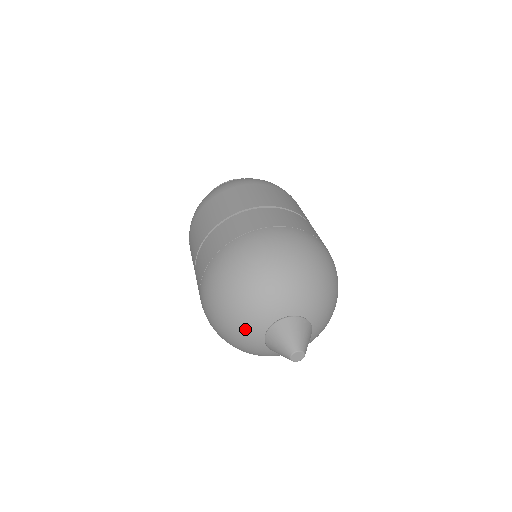
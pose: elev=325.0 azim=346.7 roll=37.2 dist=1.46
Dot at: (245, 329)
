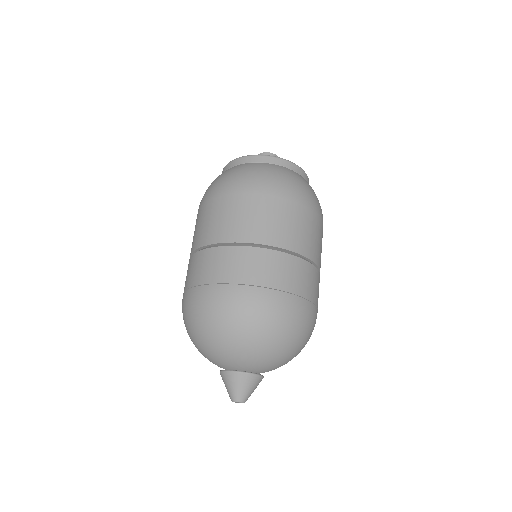
Dot at: occluded
